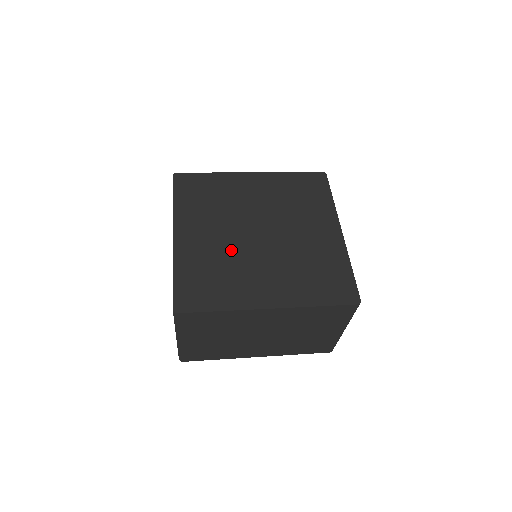
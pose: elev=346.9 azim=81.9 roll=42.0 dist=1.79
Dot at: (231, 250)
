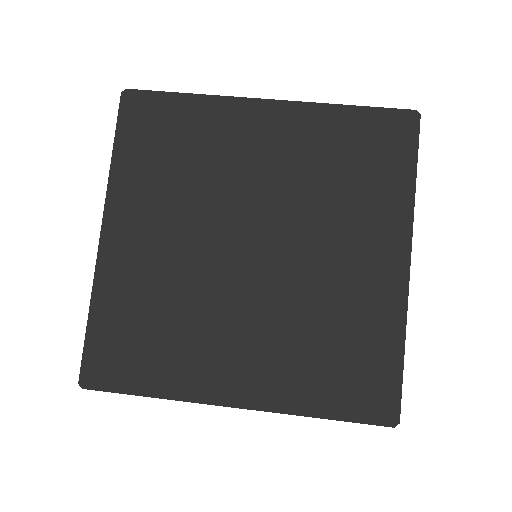
Dot at: (193, 278)
